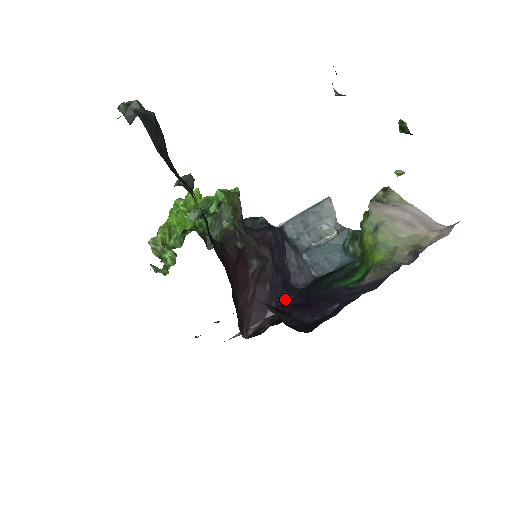
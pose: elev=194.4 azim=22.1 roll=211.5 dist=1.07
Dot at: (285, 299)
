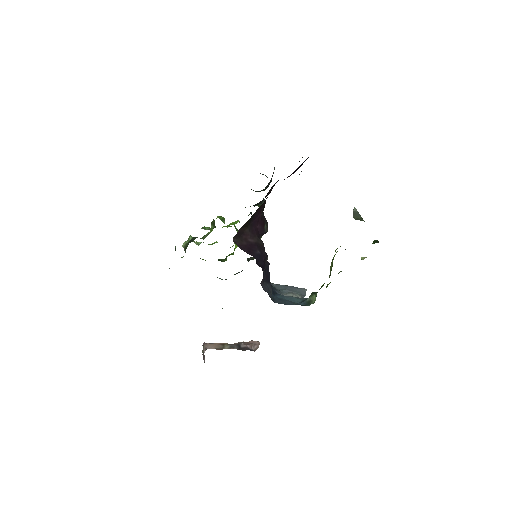
Dot at: (261, 267)
